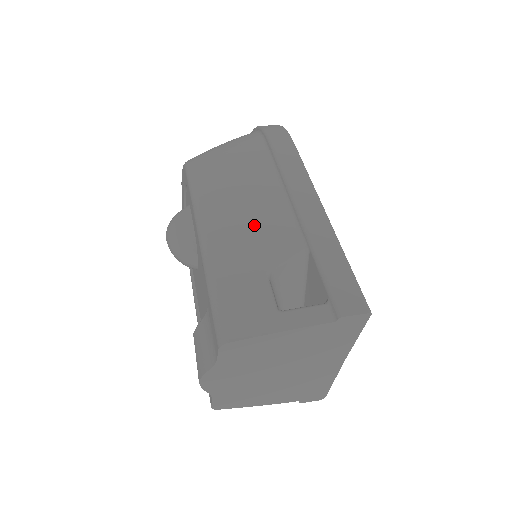
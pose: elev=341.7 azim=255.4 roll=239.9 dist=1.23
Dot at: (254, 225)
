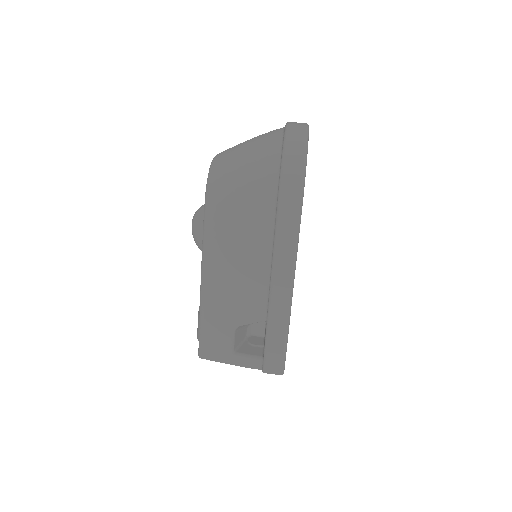
Dot at: (237, 290)
